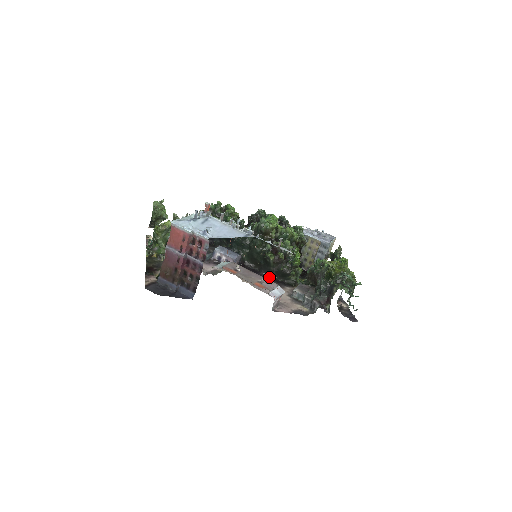
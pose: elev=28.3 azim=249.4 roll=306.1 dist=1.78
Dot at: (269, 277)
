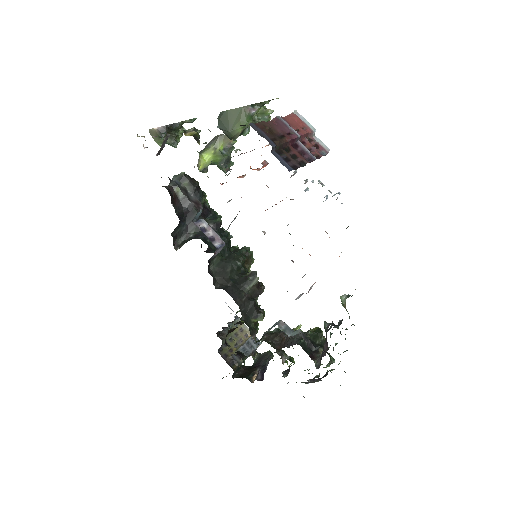
Dot at: (235, 300)
